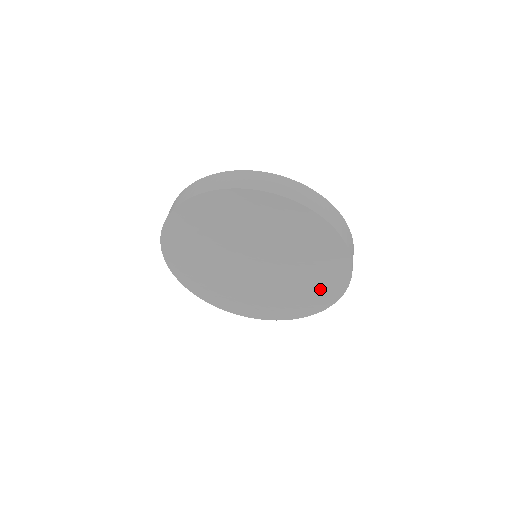
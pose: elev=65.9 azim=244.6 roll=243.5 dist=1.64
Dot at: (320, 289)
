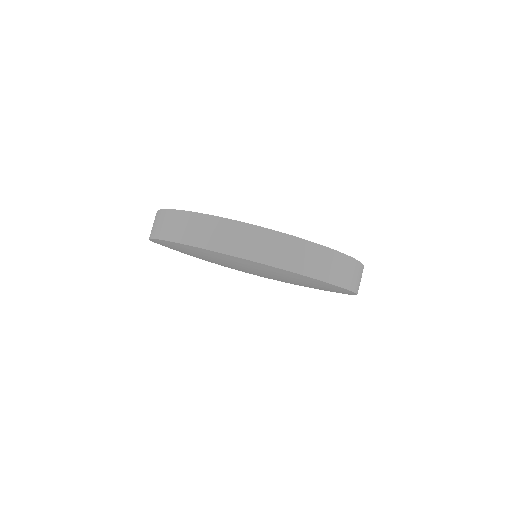
Dot at: occluded
